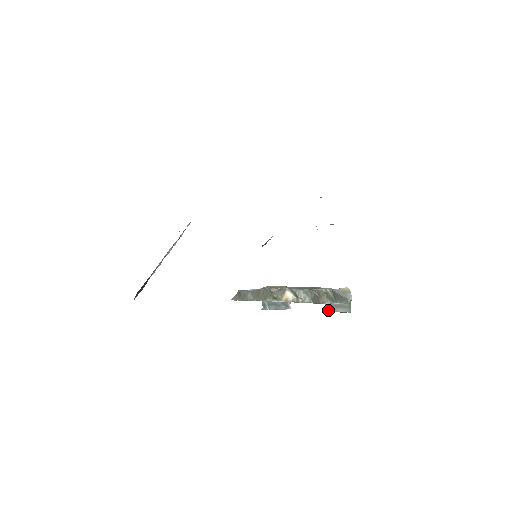
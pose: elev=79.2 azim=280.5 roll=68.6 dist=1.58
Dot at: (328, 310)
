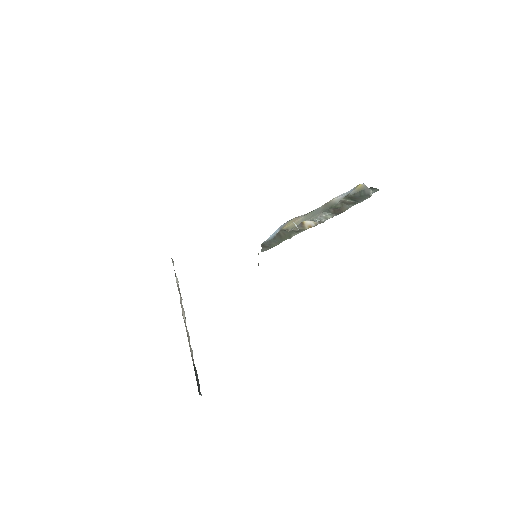
Dot at: occluded
